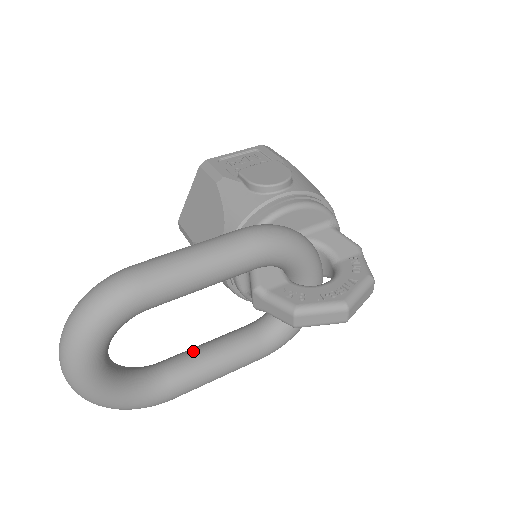
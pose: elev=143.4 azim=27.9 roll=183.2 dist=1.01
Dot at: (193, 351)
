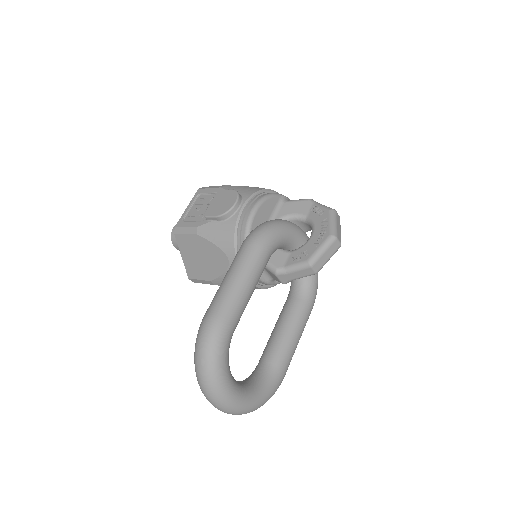
Dot at: (272, 339)
